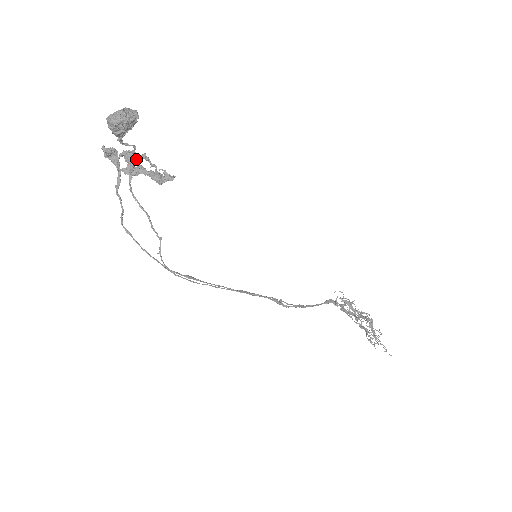
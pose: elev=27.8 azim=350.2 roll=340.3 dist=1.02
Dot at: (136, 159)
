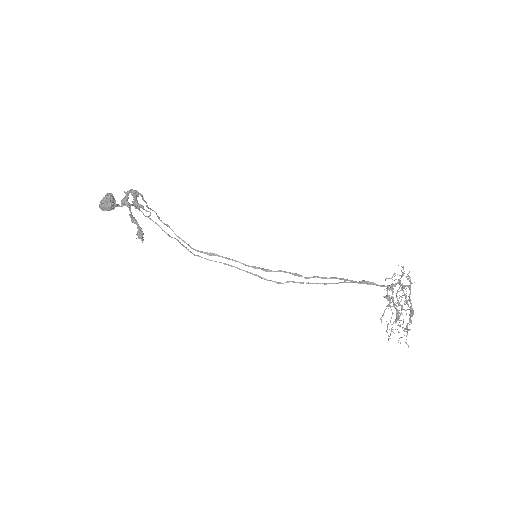
Dot at: (137, 208)
